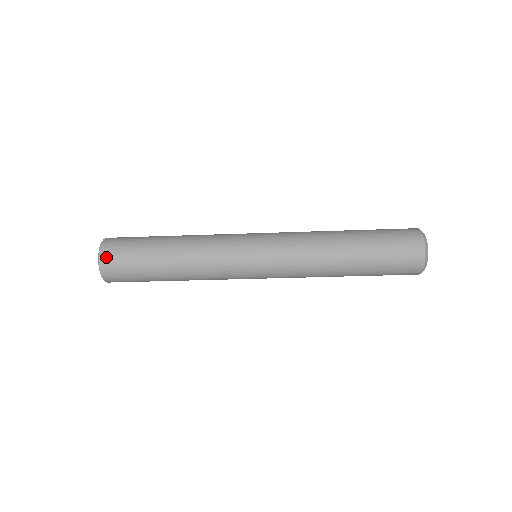
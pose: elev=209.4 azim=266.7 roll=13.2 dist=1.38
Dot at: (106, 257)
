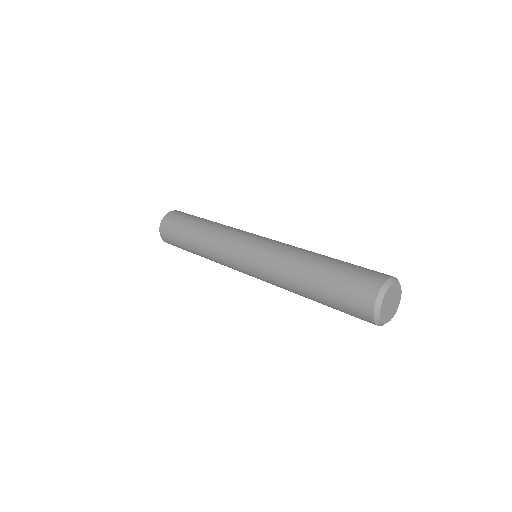
Dot at: (166, 242)
